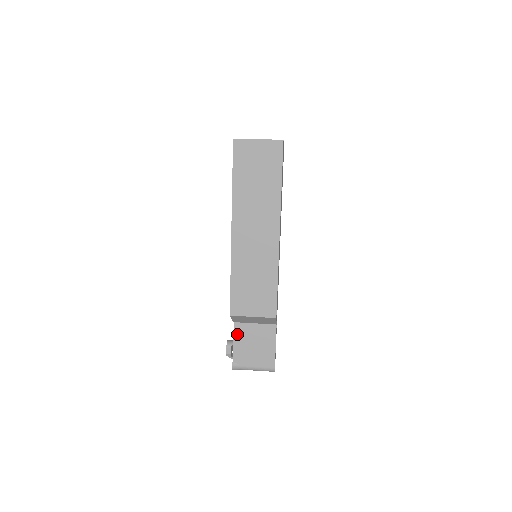
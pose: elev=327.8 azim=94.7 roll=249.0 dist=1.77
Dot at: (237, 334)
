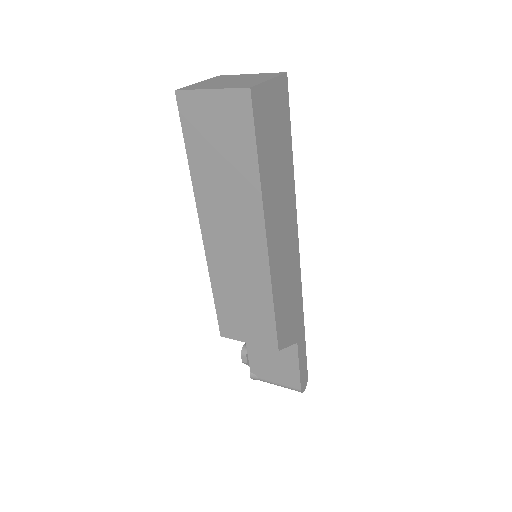
Dot at: (250, 344)
